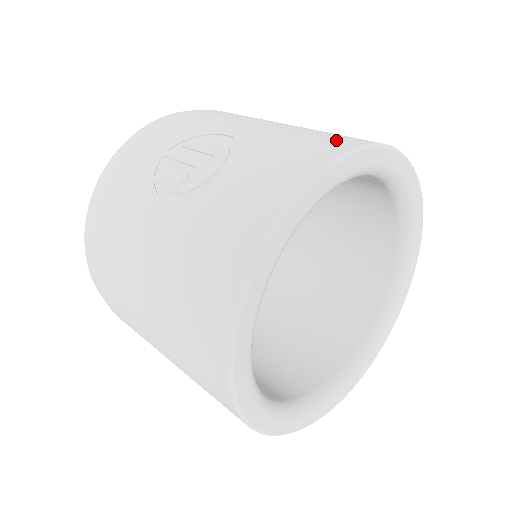
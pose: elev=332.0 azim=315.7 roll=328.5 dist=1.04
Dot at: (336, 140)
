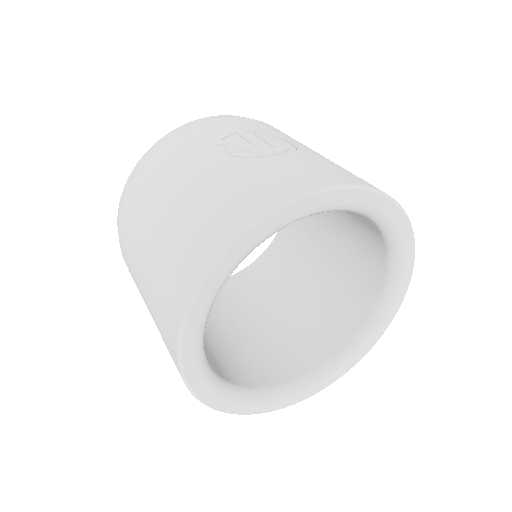
Dot at: occluded
